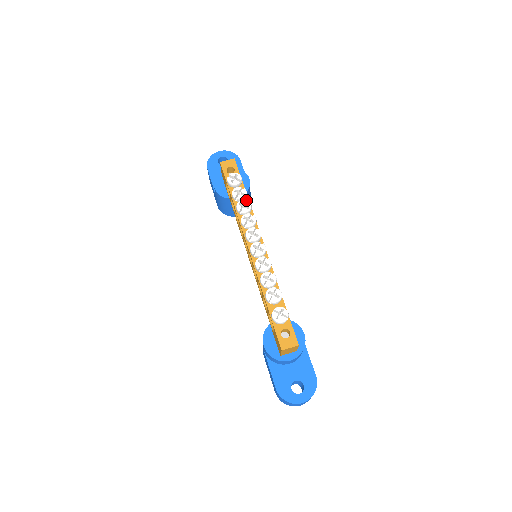
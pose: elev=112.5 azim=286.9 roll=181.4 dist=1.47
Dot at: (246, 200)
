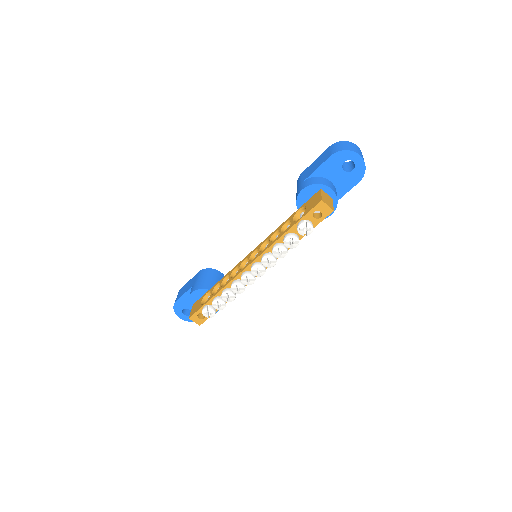
Dot at: occluded
